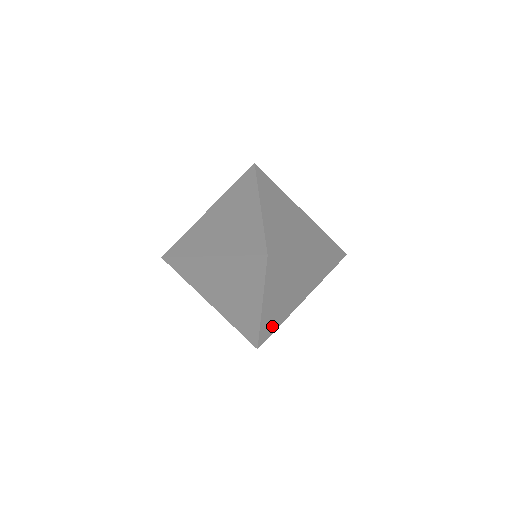
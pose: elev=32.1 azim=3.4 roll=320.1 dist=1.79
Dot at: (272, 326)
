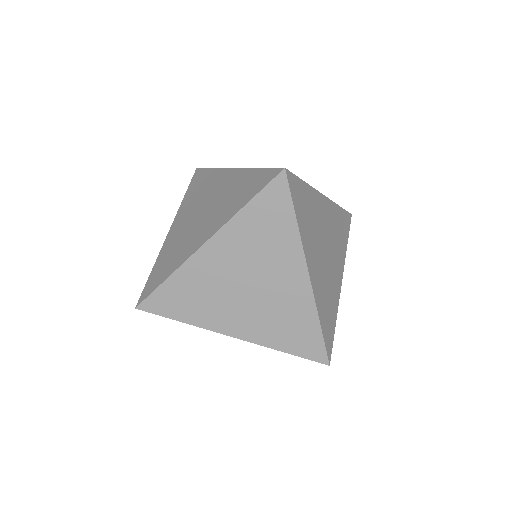
Dot at: (179, 304)
